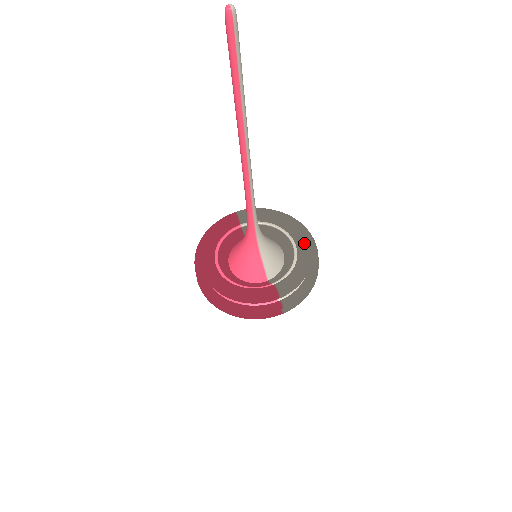
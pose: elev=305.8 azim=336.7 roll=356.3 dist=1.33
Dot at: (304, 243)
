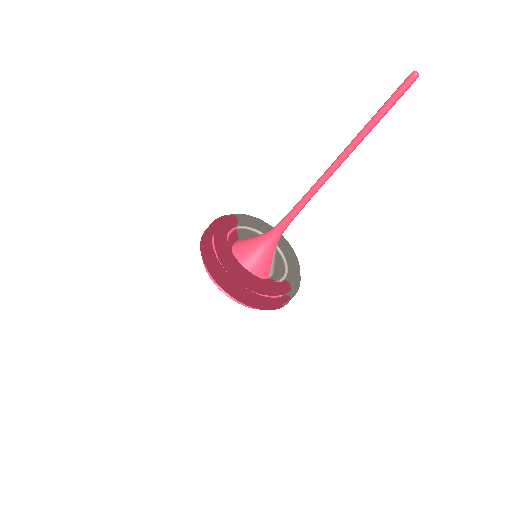
Dot at: (292, 250)
